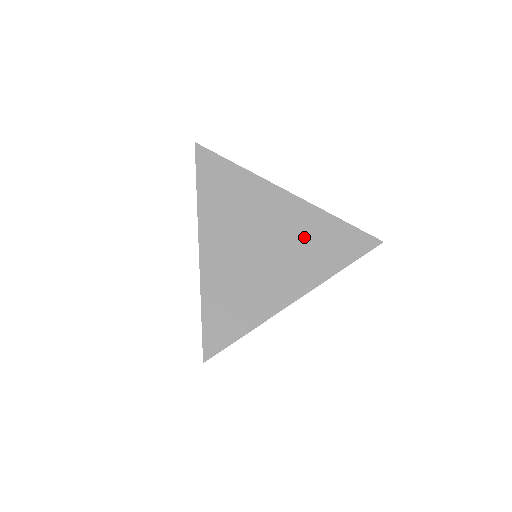
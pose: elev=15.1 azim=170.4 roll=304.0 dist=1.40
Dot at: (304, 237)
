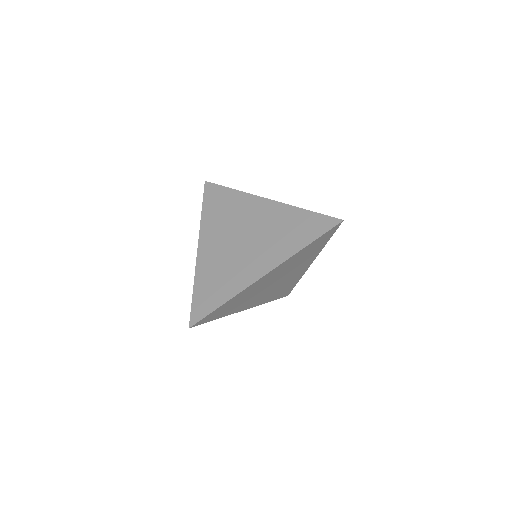
Dot at: (274, 229)
